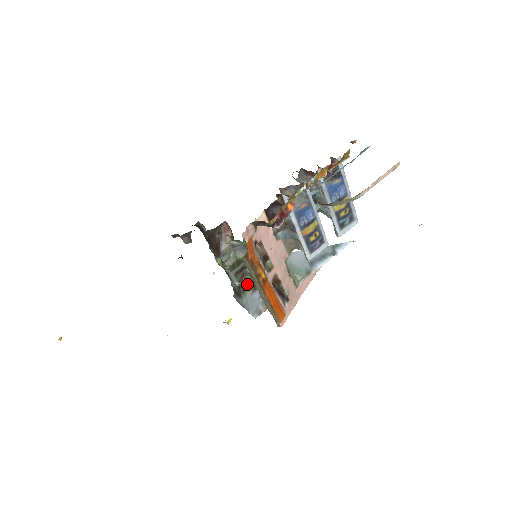
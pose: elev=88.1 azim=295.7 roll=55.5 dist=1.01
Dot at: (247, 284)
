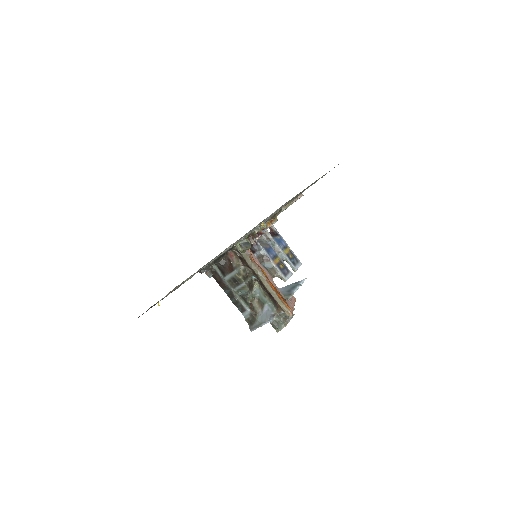
Dot at: (256, 308)
